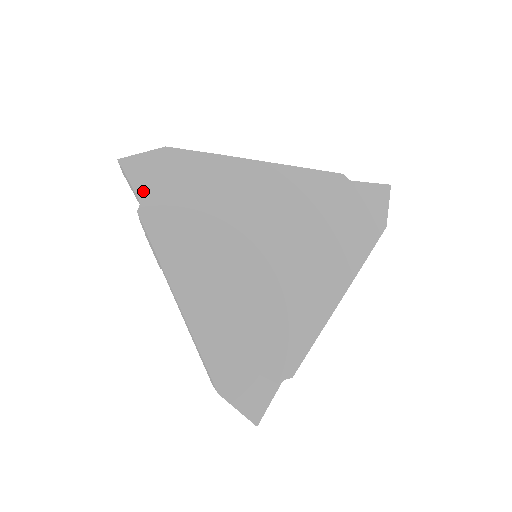
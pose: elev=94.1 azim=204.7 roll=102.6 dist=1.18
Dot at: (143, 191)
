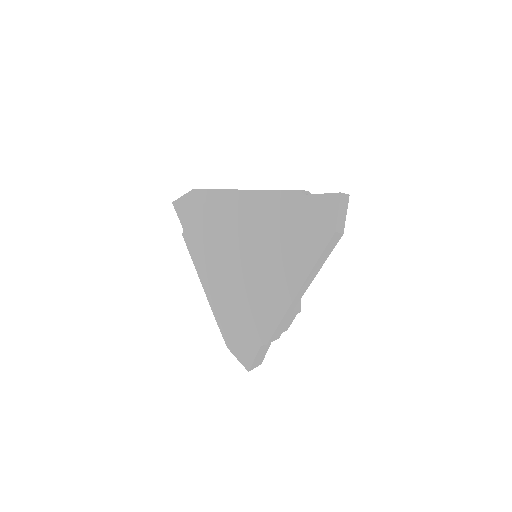
Dot at: (184, 221)
